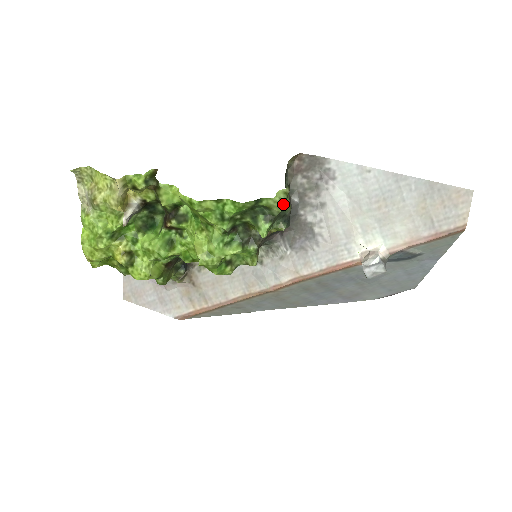
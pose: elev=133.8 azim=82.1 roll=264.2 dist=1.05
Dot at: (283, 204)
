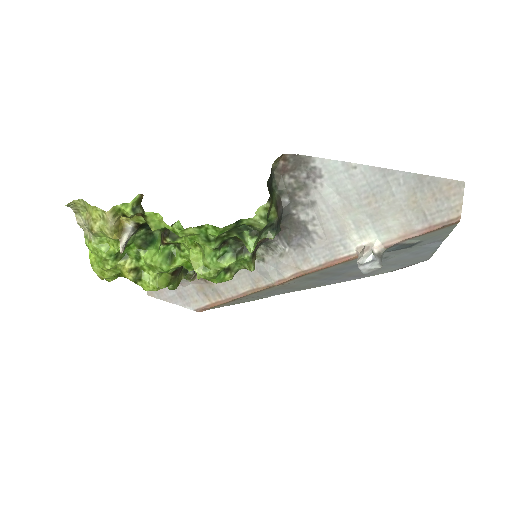
Dot at: (264, 221)
